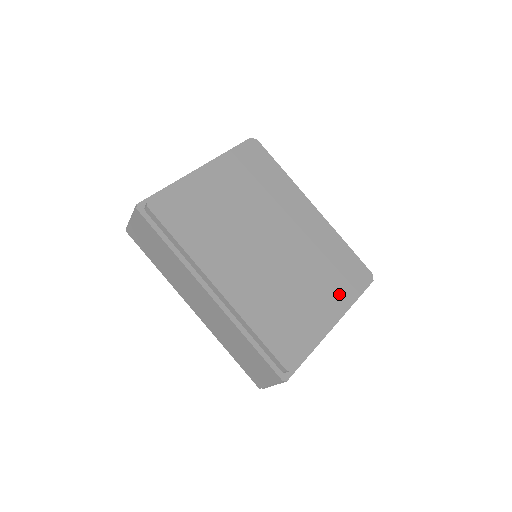
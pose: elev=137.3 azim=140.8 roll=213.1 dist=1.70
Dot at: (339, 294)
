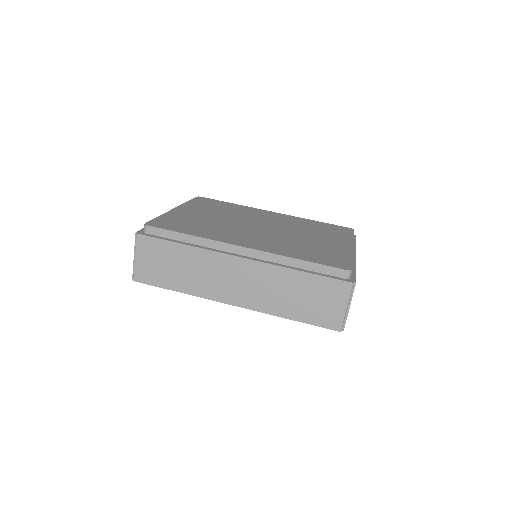
Dot at: (340, 238)
